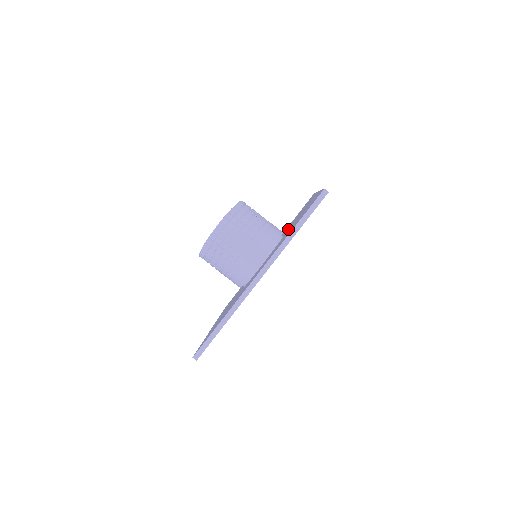
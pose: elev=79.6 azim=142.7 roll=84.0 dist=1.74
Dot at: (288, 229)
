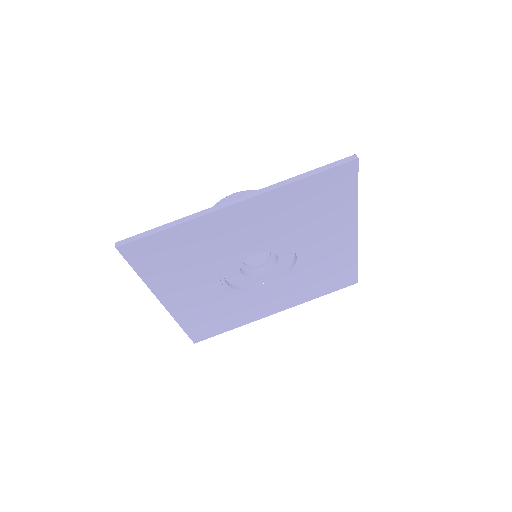
Dot at: occluded
